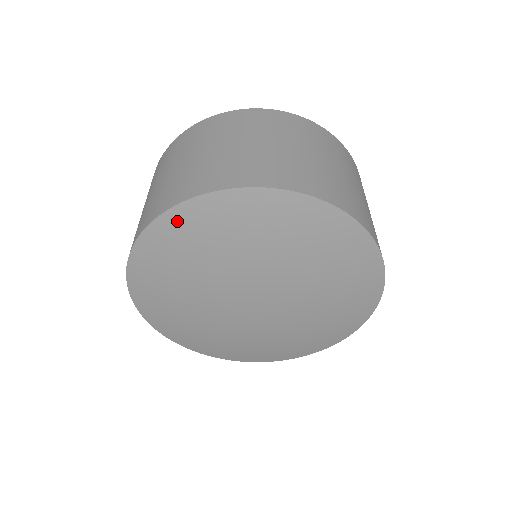
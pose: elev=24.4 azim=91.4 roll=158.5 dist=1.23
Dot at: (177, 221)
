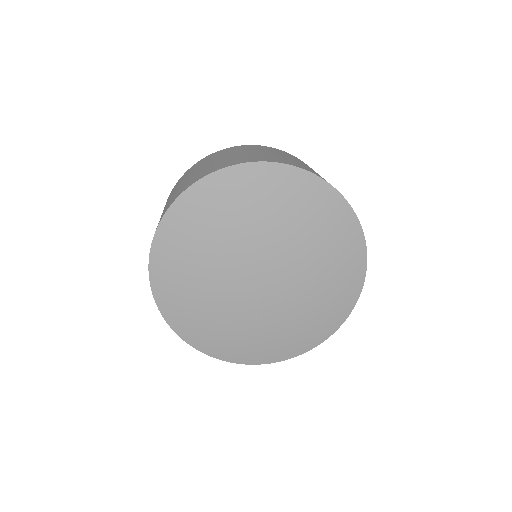
Dot at: (221, 182)
